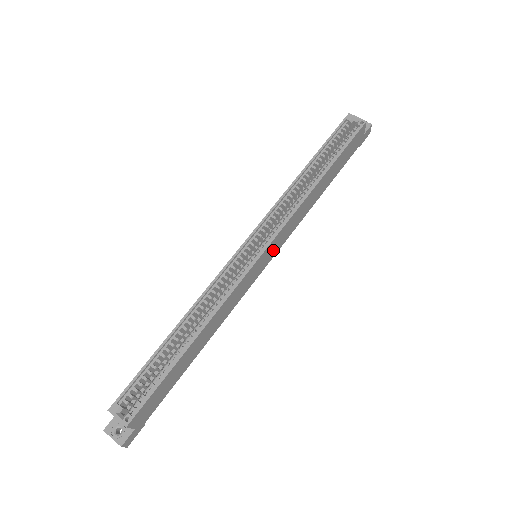
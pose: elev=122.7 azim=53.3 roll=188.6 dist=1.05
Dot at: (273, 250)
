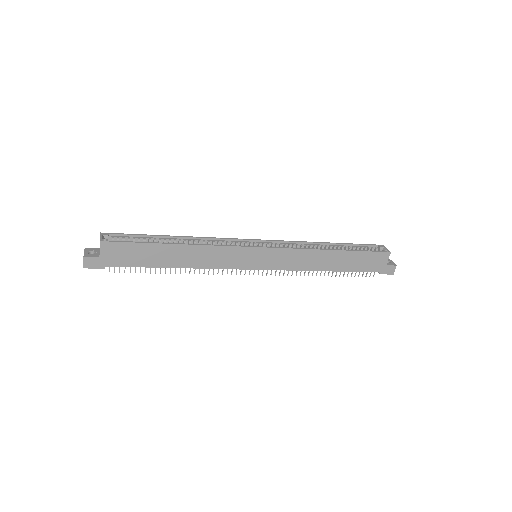
Dot at: (269, 261)
